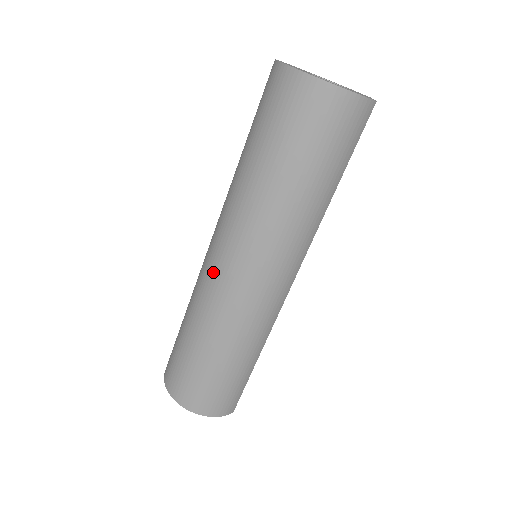
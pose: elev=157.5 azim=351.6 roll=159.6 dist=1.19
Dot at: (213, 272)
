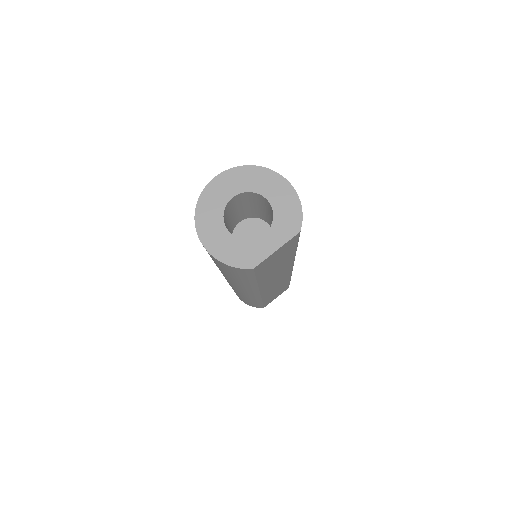
Dot at: occluded
